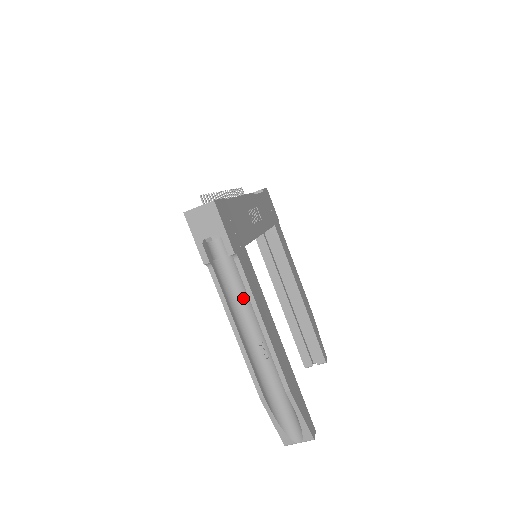
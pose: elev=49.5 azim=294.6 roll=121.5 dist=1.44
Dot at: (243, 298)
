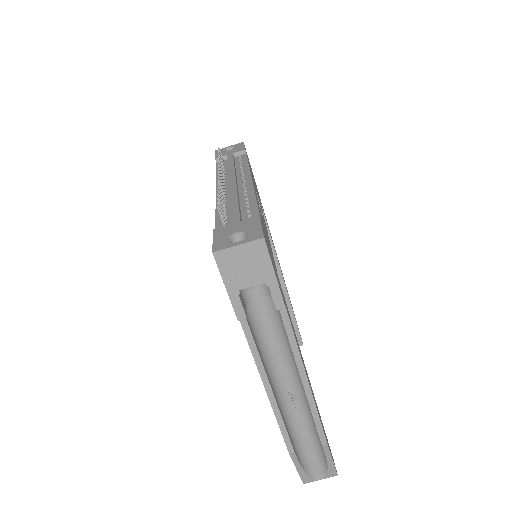
Dot at: (276, 345)
